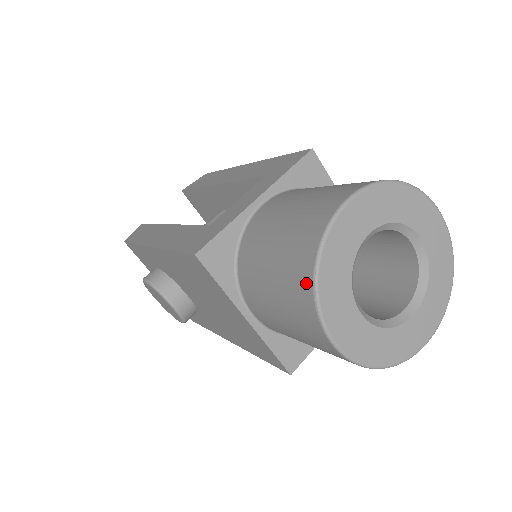
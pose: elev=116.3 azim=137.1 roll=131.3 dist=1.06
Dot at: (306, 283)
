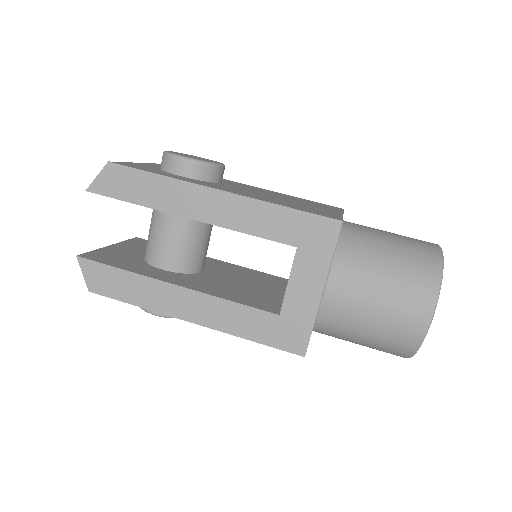
Dot at: (404, 355)
